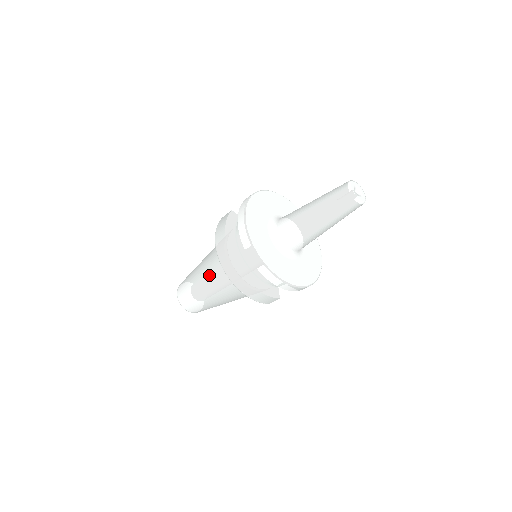
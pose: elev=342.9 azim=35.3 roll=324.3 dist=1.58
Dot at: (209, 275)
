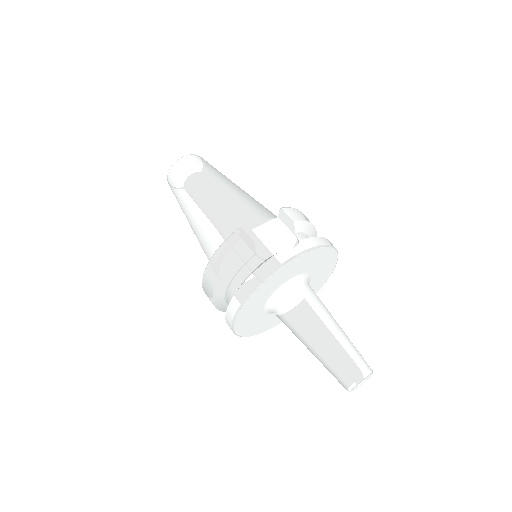
Dot at: (198, 233)
